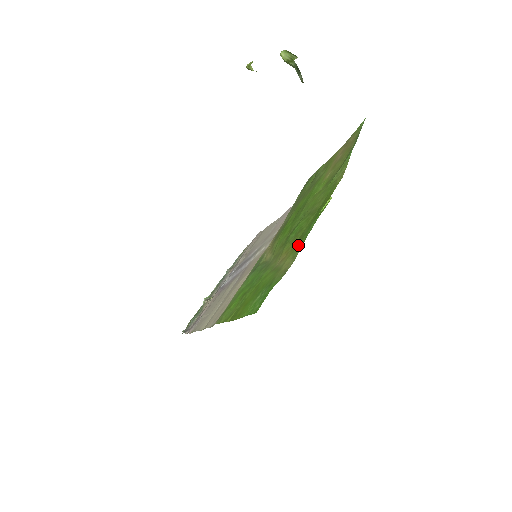
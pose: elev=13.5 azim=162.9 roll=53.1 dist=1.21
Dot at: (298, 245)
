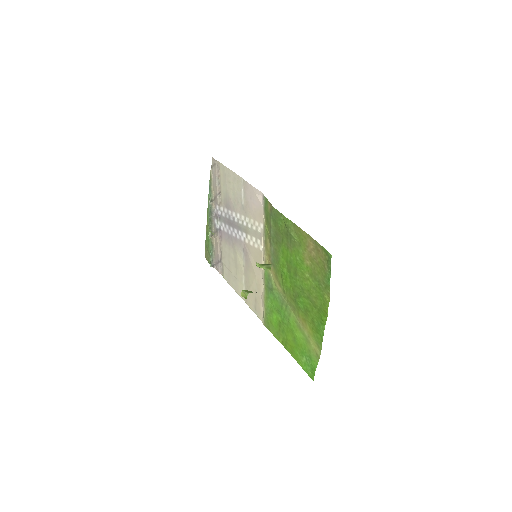
Dot at: (316, 336)
